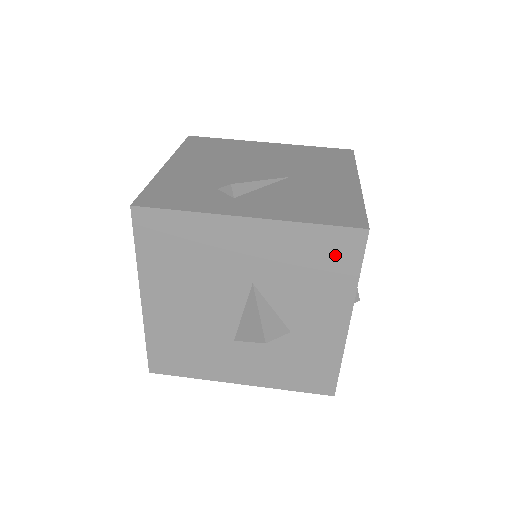
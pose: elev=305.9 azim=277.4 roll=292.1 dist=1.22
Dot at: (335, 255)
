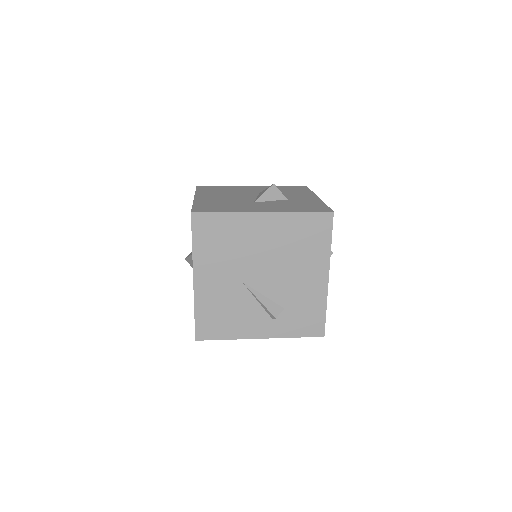
Dot at: (296, 189)
